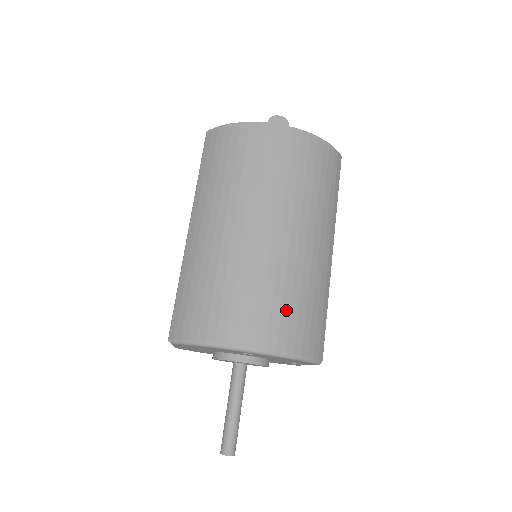
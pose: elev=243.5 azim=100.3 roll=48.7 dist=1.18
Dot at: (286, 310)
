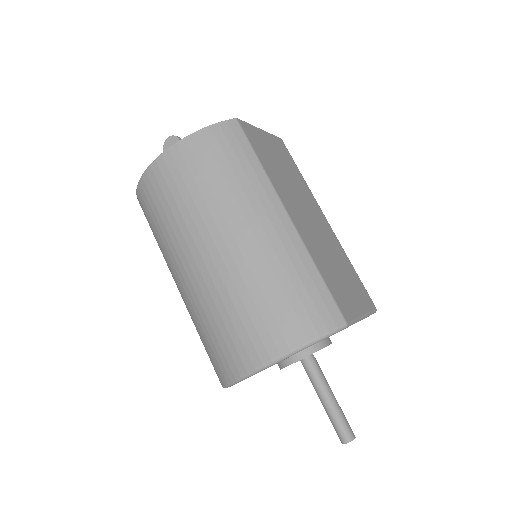
Dot at: (265, 313)
